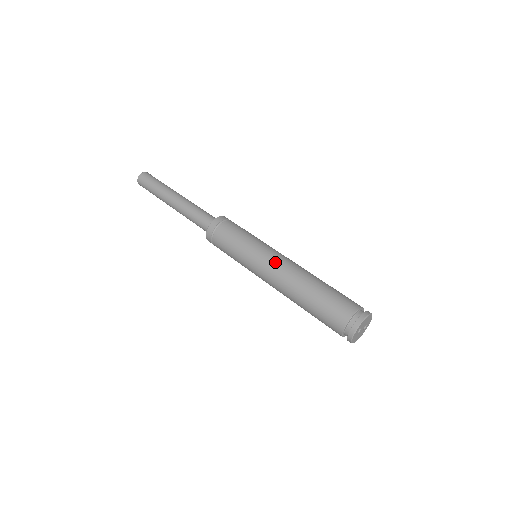
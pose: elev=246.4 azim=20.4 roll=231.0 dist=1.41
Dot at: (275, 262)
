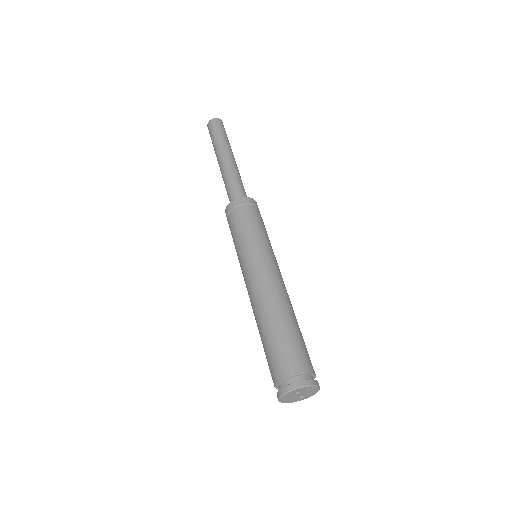
Dot at: (273, 271)
